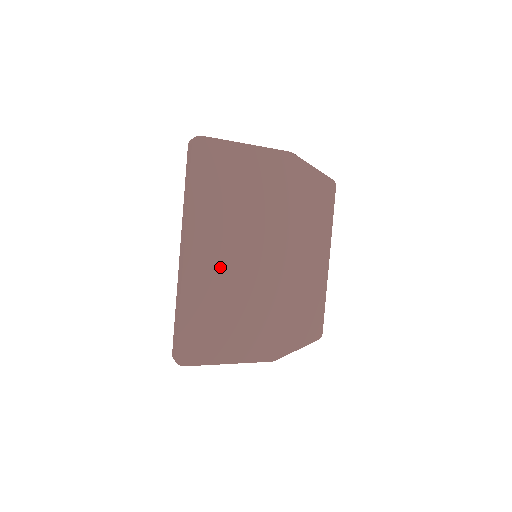
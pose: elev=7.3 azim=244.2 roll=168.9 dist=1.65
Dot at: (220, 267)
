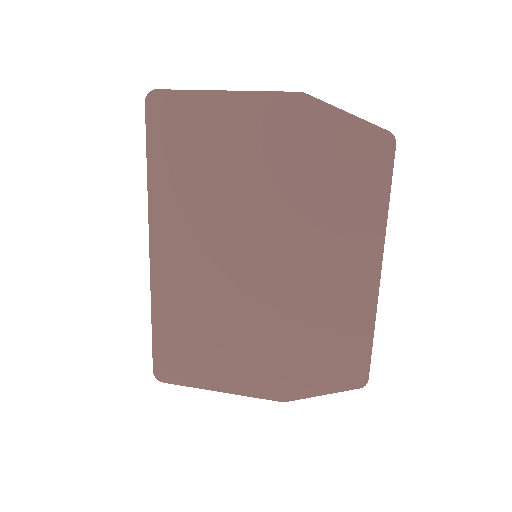
Dot at: (198, 270)
